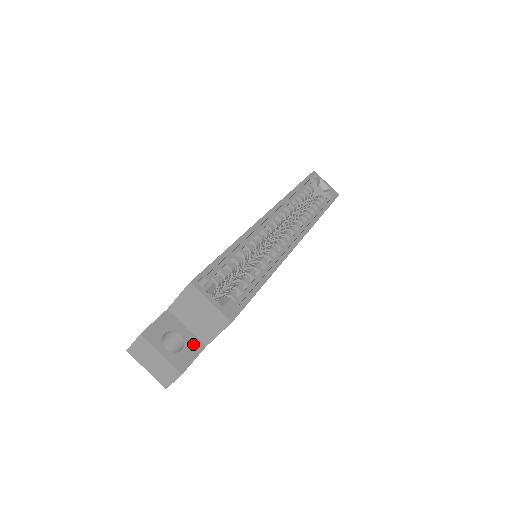
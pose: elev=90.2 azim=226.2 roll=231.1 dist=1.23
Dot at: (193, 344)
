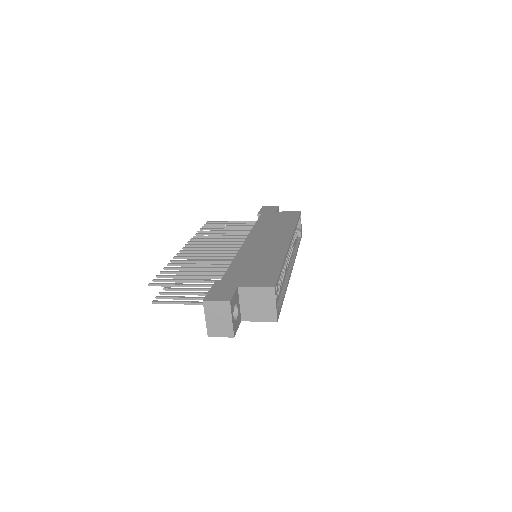
Dot at: (239, 317)
